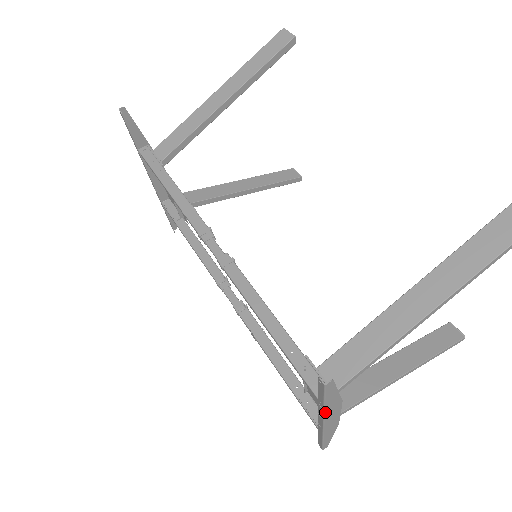
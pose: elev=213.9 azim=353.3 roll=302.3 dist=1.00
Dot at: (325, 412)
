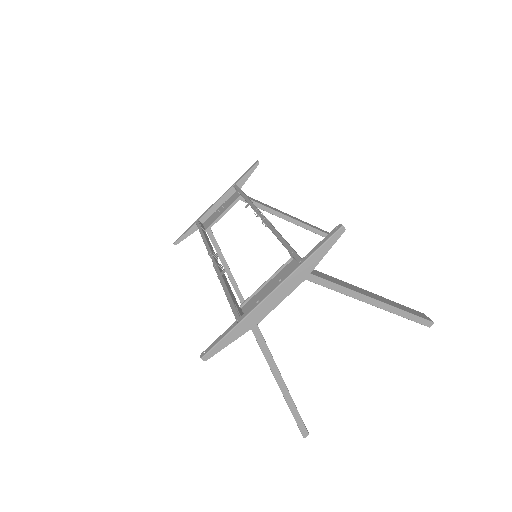
Dot at: (297, 270)
